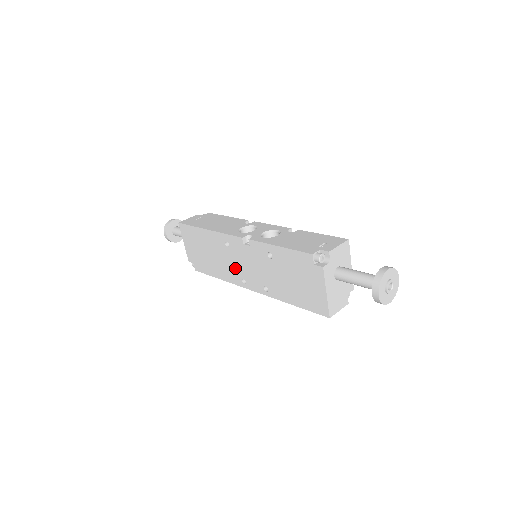
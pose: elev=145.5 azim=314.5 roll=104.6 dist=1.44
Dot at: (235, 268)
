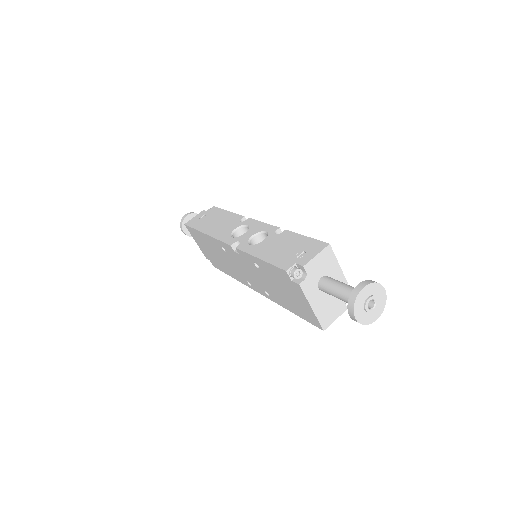
Dot at: (238, 271)
